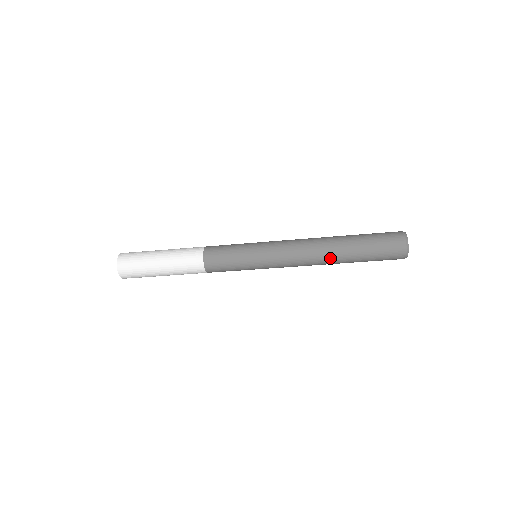
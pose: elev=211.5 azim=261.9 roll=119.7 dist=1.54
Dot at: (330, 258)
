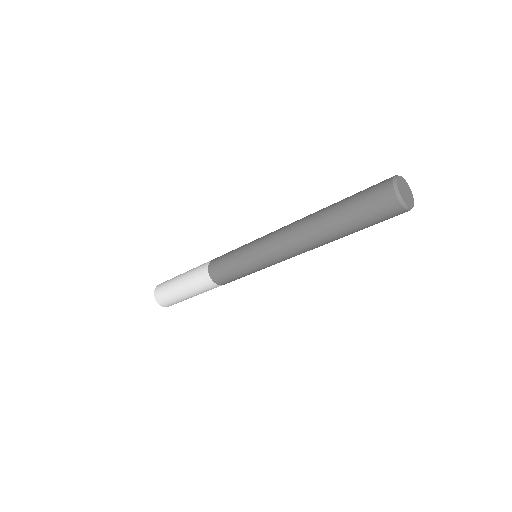
Dot at: (319, 240)
